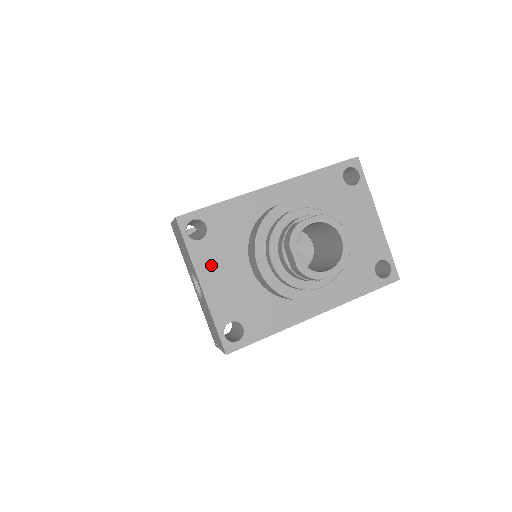
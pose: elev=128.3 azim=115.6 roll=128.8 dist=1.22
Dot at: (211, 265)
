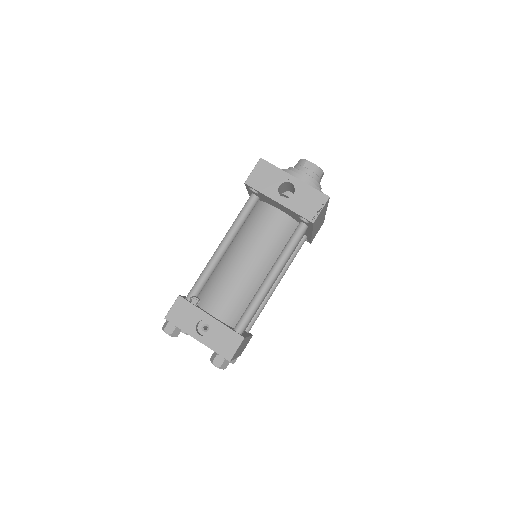
Dot at: occluded
